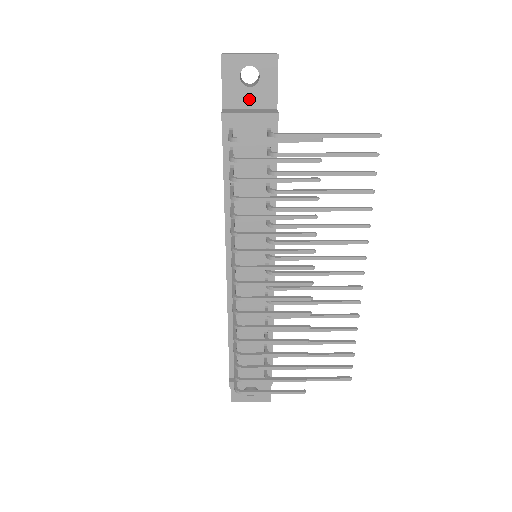
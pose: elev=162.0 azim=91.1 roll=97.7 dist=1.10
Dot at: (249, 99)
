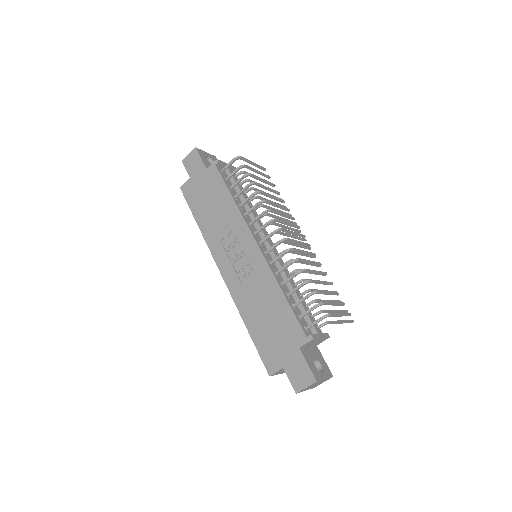
Dot at: occluded
